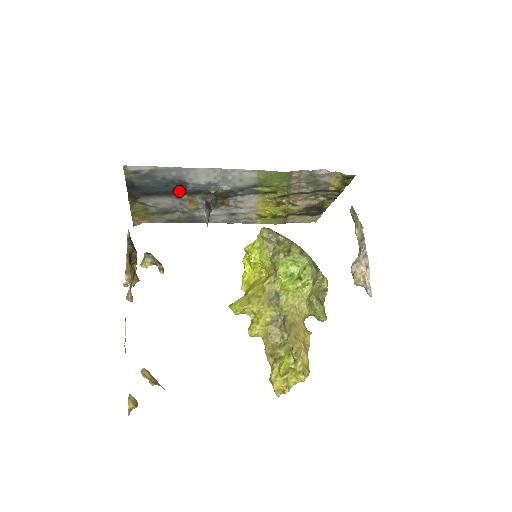
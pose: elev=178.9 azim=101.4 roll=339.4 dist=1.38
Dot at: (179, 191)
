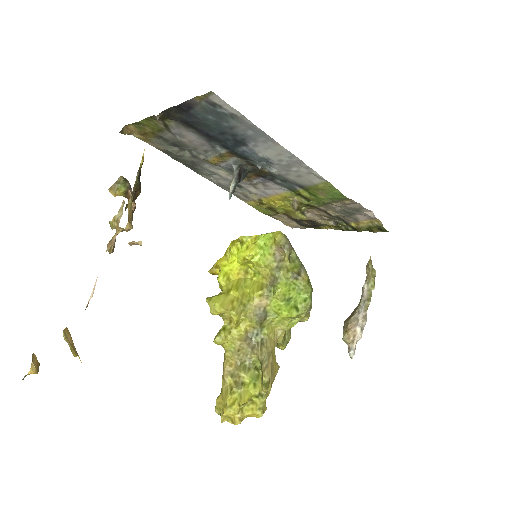
Dot at: (225, 143)
